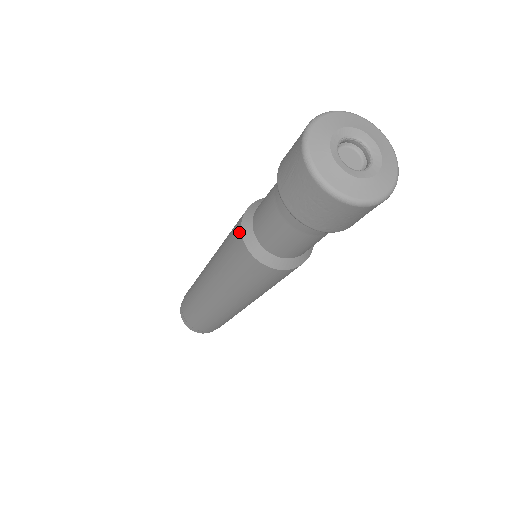
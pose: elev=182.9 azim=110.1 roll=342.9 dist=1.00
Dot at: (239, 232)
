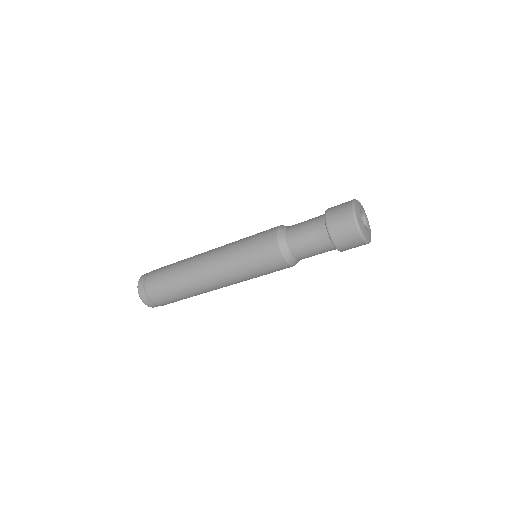
Dot at: (277, 251)
